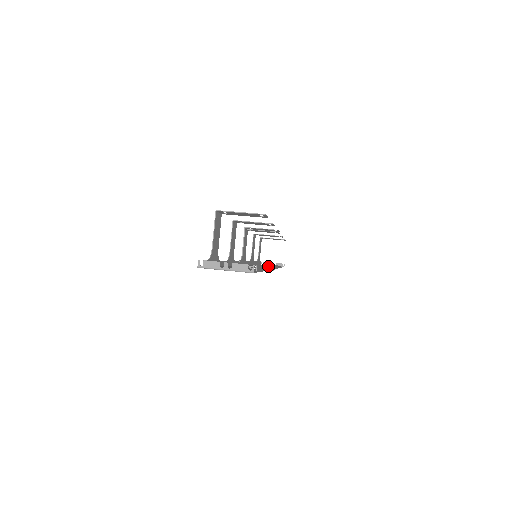
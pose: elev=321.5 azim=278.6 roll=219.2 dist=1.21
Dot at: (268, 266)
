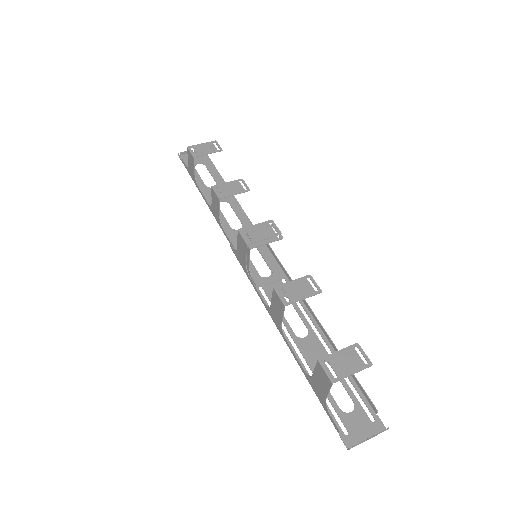
Dot at: (321, 325)
